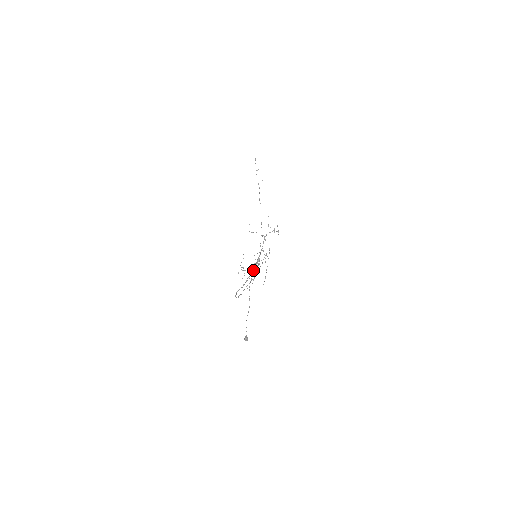
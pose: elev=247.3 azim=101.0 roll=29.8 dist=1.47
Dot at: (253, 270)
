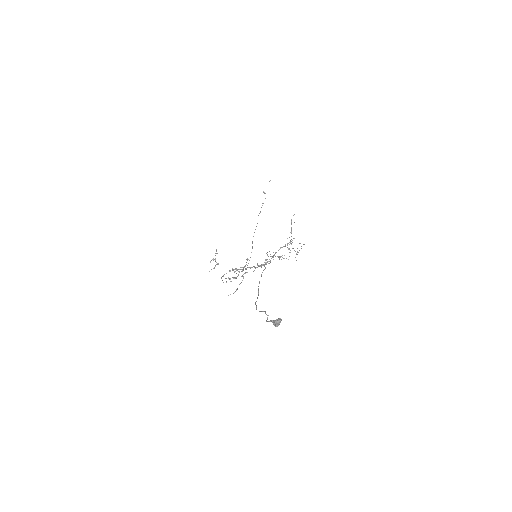
Dot at: (229, 271)
